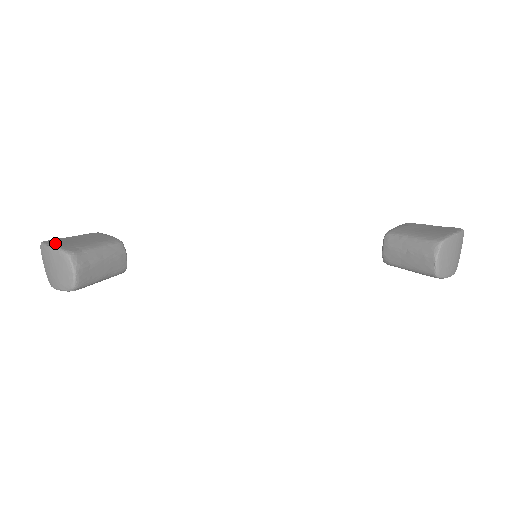
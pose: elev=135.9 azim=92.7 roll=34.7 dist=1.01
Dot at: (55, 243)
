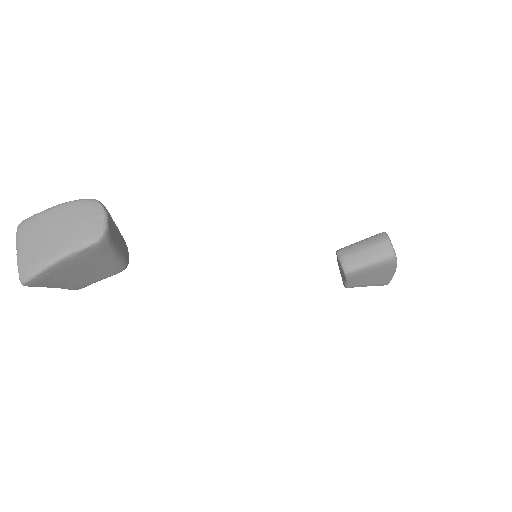
Dot at: occluded
